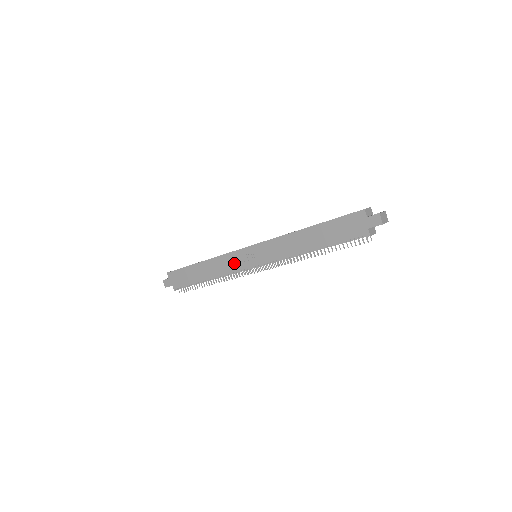
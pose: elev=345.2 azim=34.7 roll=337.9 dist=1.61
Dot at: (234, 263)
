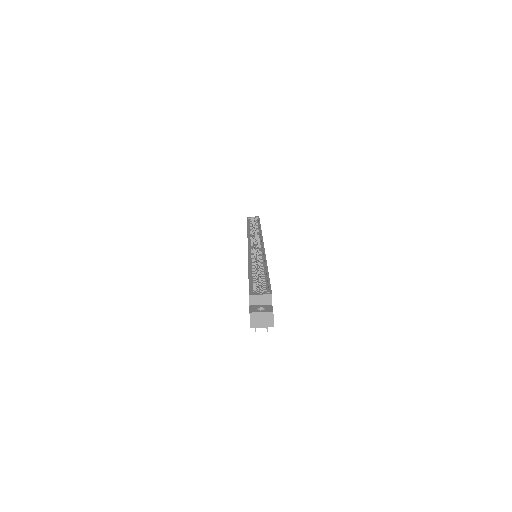
Dot at: occluded
